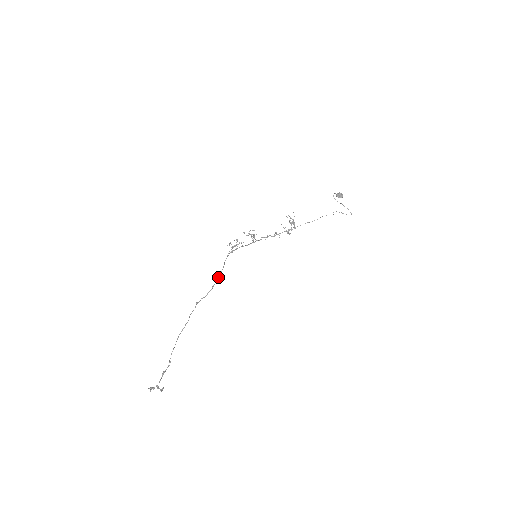
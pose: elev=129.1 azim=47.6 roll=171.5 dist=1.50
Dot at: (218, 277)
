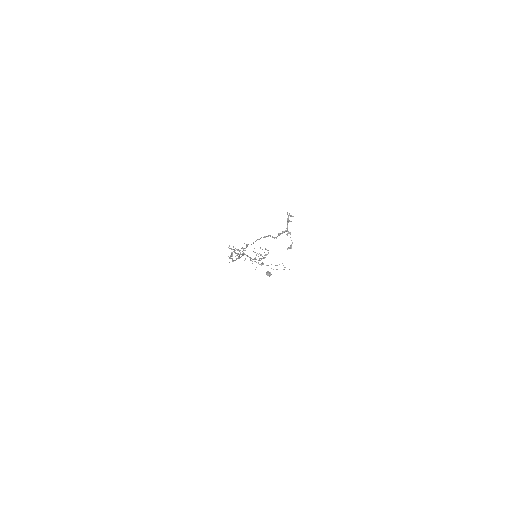
Dot at: occluded
